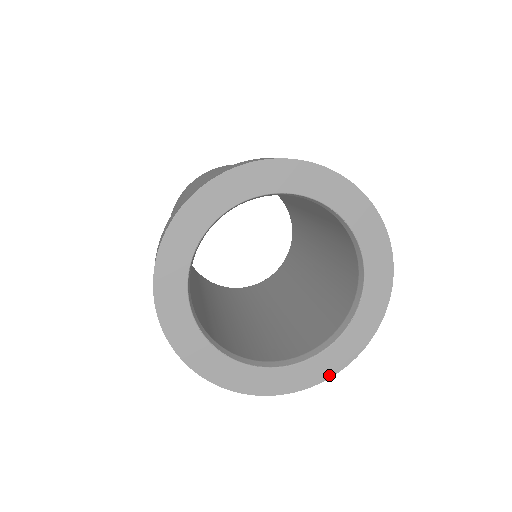
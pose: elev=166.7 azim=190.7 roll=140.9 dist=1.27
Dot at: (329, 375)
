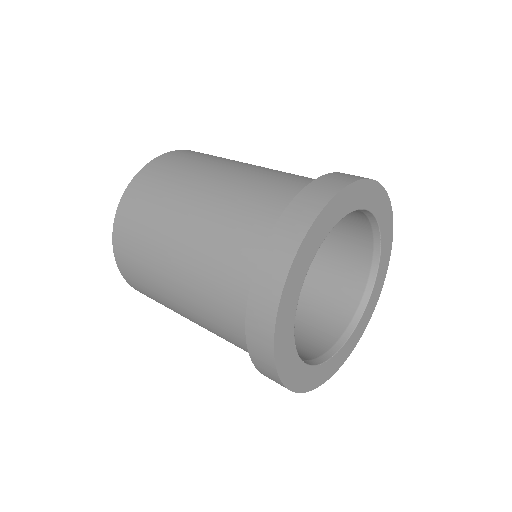
Dot at: (384, 280)
